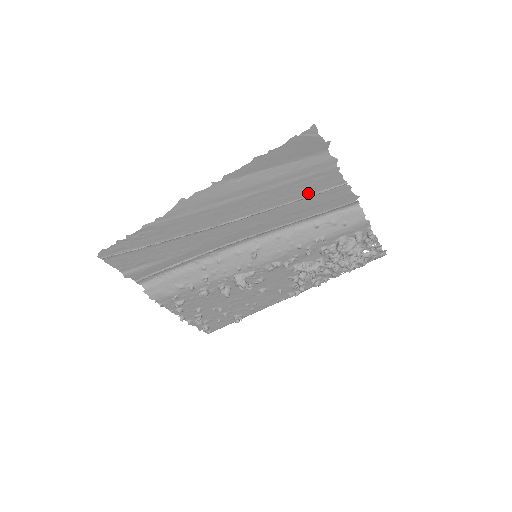
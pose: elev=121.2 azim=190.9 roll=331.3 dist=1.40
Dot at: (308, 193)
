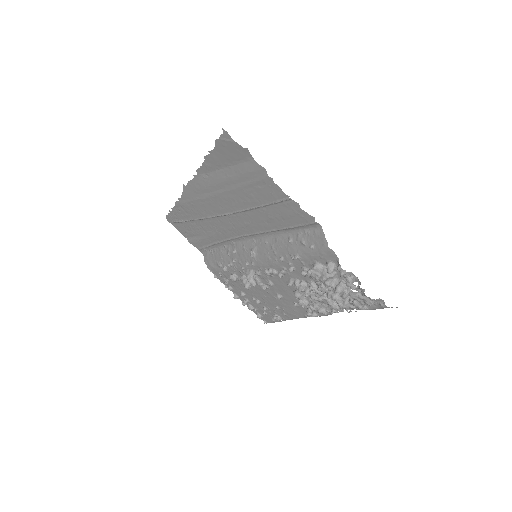
Dot at: (263, 201)
